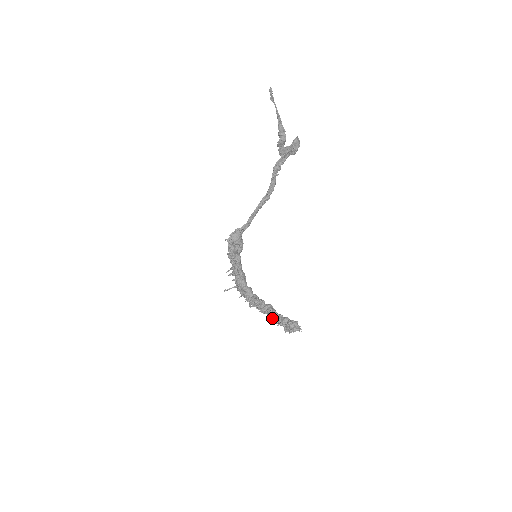
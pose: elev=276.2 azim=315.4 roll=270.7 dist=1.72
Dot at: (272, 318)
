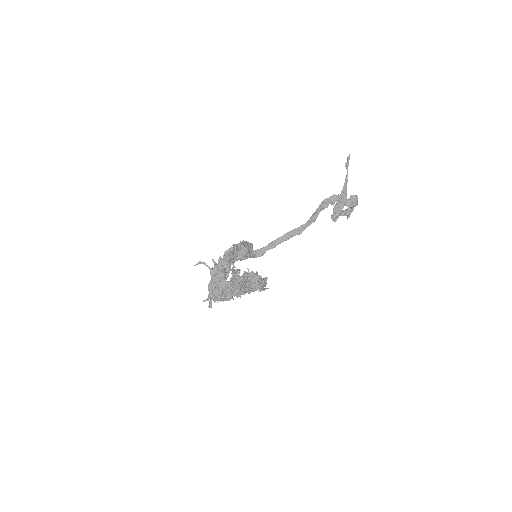
Dot at: (233, 289)
